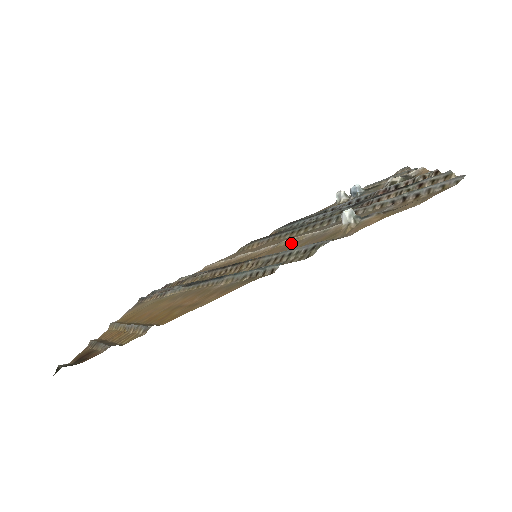
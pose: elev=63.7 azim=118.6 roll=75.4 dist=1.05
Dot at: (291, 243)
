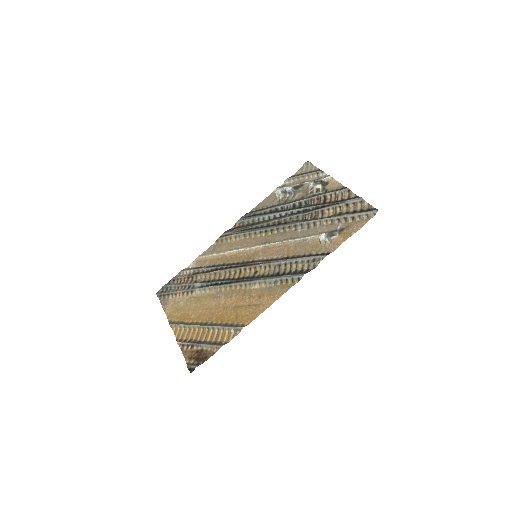
Dot at: (280, 246)
